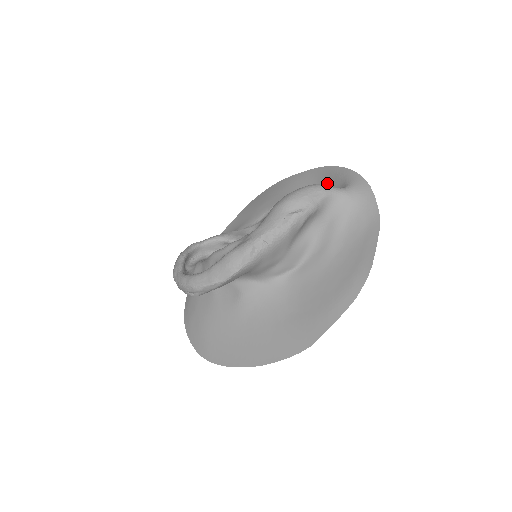
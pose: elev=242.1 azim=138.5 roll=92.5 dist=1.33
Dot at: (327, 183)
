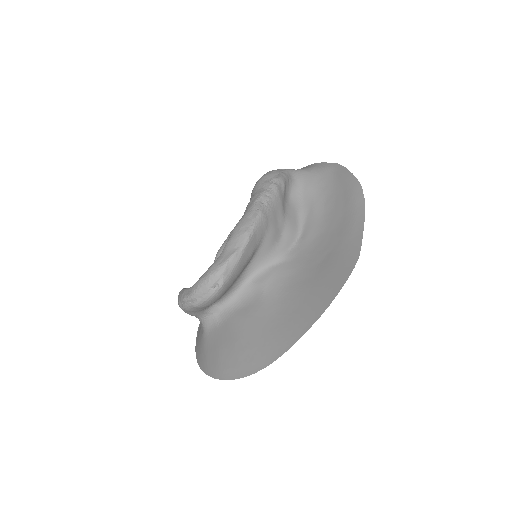
Dot at: occluded
